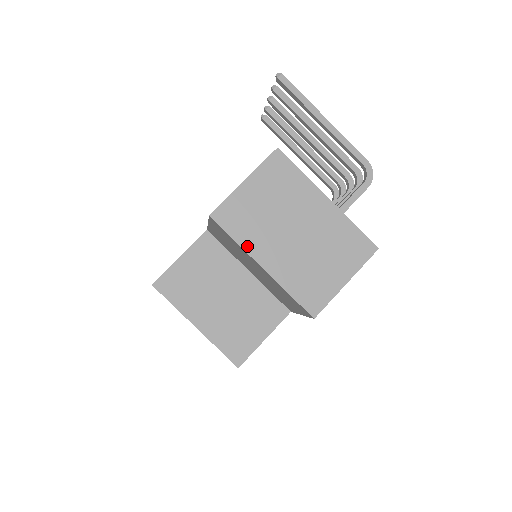
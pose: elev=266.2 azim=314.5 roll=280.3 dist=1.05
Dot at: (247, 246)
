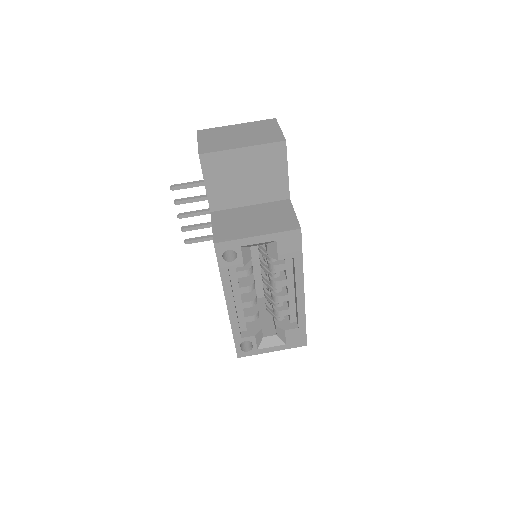
Dot at: (227, 149)
